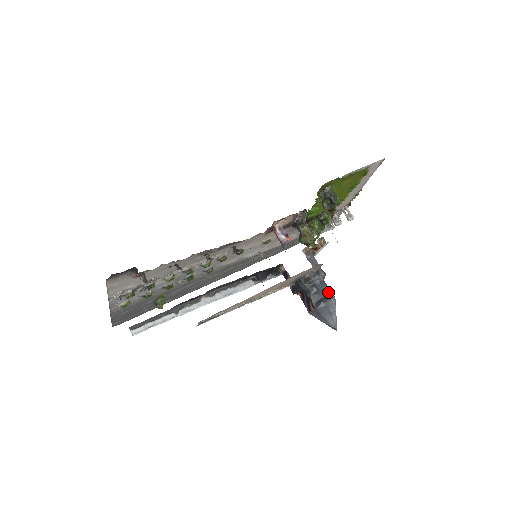
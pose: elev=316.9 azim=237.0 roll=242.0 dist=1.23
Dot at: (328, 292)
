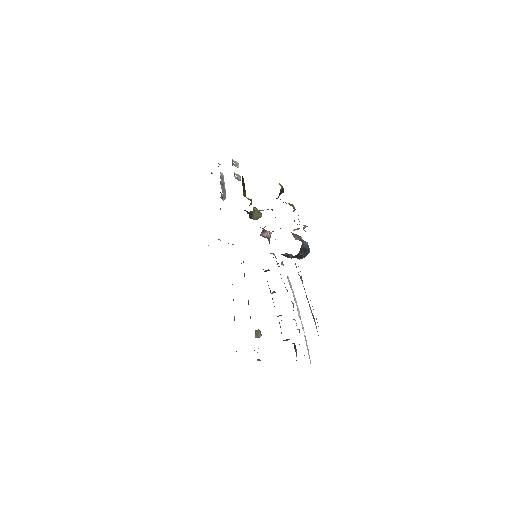
Dot at: (306, 243)
